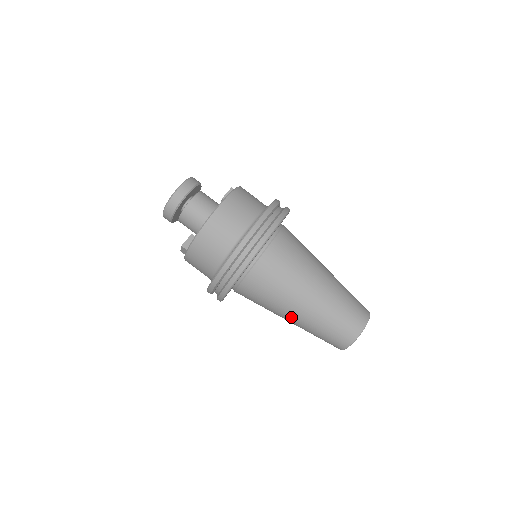
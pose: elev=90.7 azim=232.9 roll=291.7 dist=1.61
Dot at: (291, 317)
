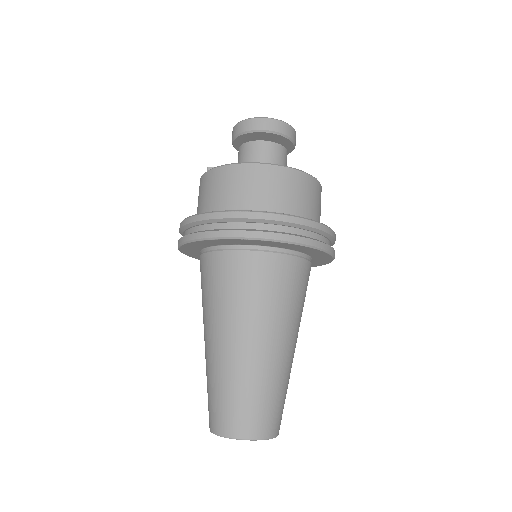
Dot at: (206, 338)
